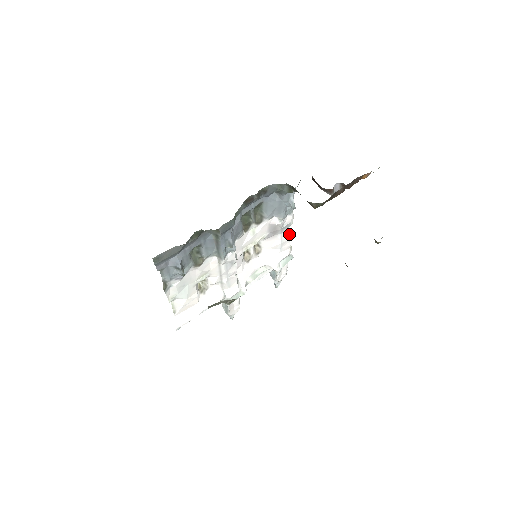
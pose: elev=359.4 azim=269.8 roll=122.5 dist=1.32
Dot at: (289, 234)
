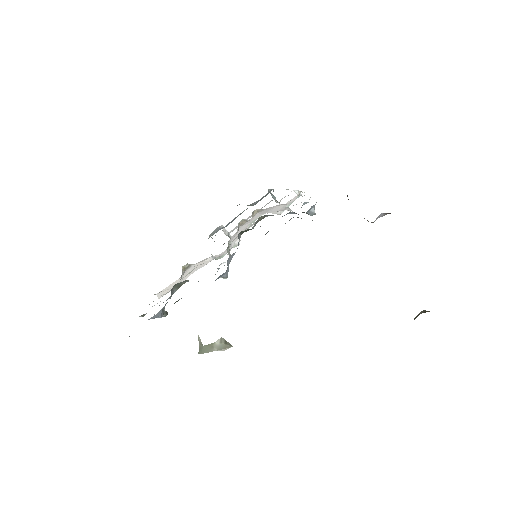
Dot at: occluded
